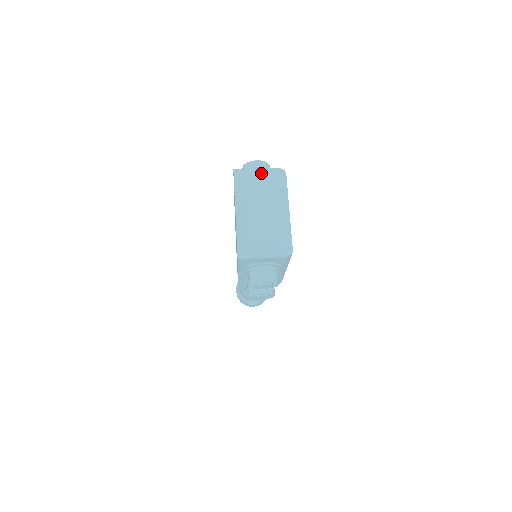
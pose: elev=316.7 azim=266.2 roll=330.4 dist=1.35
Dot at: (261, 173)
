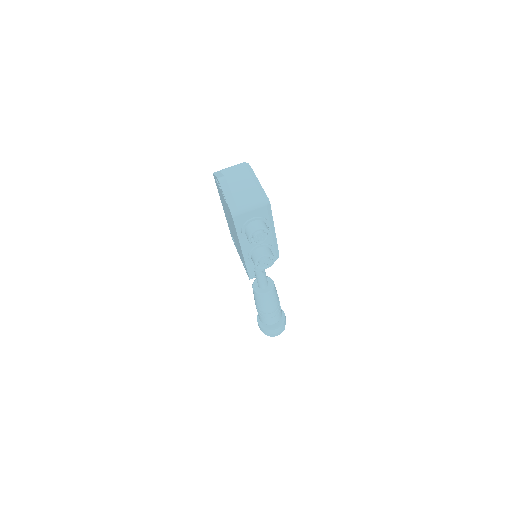
Dot at: (232, 168)
